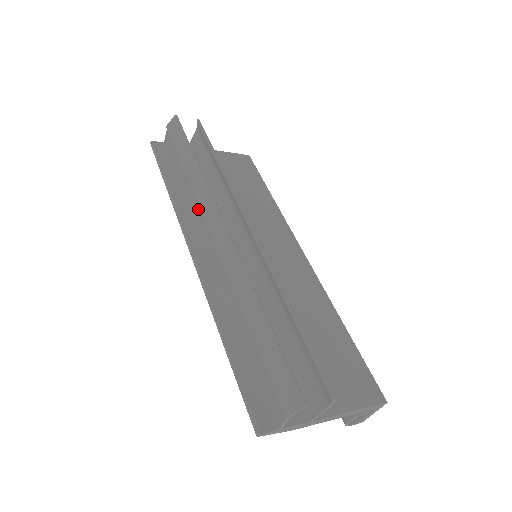
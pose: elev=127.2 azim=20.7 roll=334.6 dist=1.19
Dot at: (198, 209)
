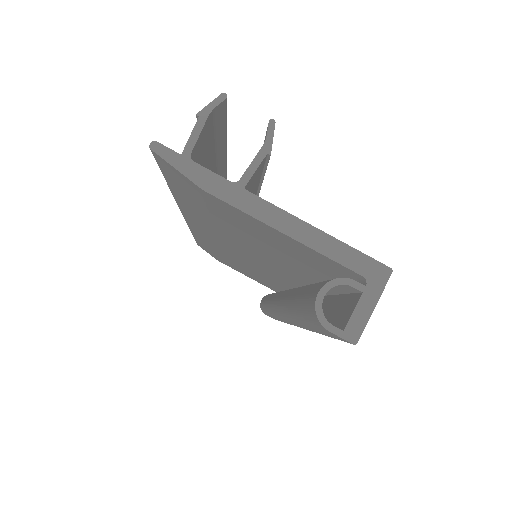
Dot at: occluded
